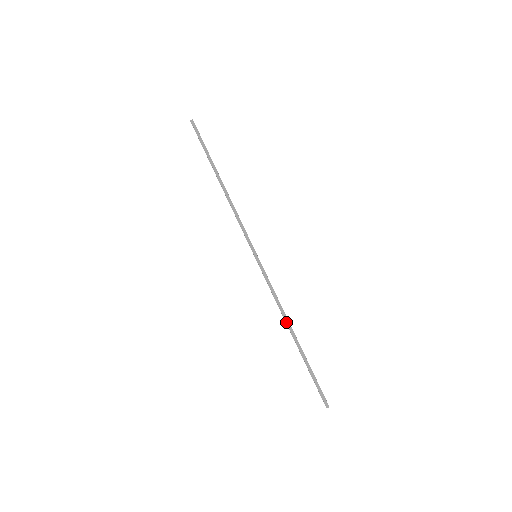
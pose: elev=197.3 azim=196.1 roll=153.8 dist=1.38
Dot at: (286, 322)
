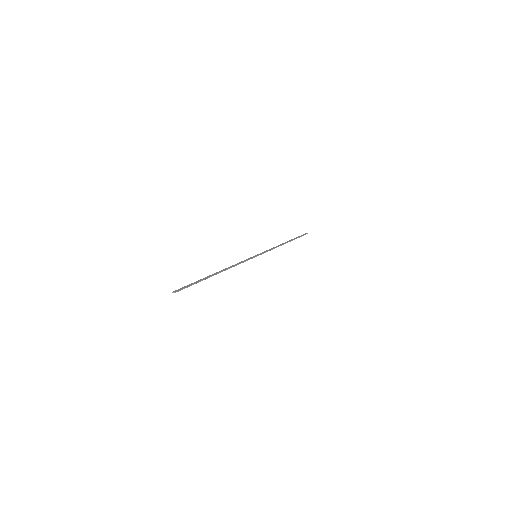
Dot at: (224, 269)
